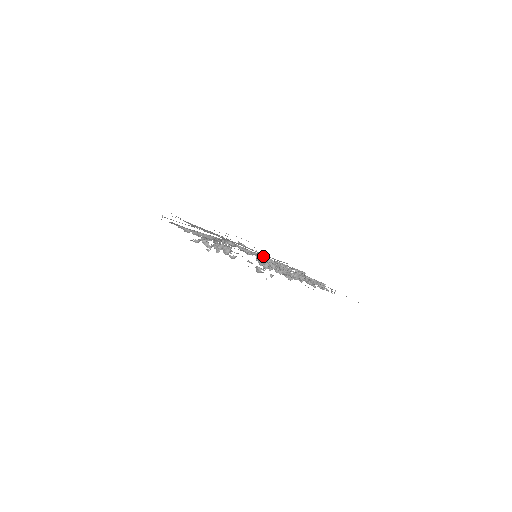
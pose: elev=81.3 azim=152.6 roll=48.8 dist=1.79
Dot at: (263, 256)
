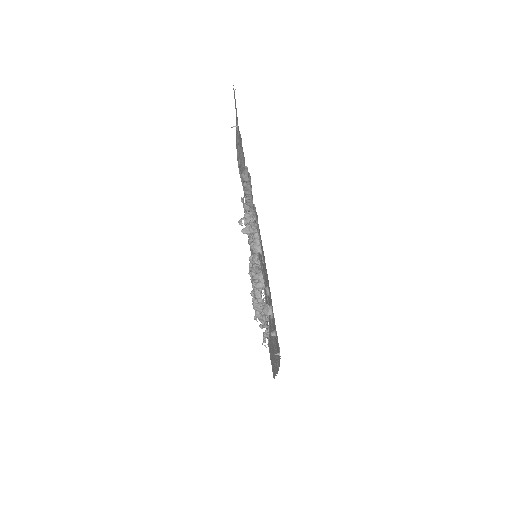
Dot at: (258, 259)
